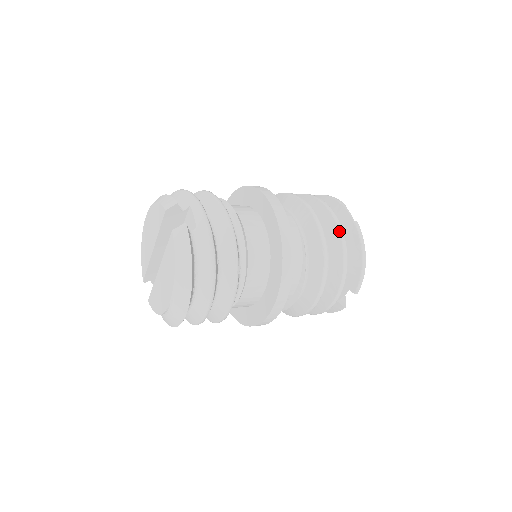
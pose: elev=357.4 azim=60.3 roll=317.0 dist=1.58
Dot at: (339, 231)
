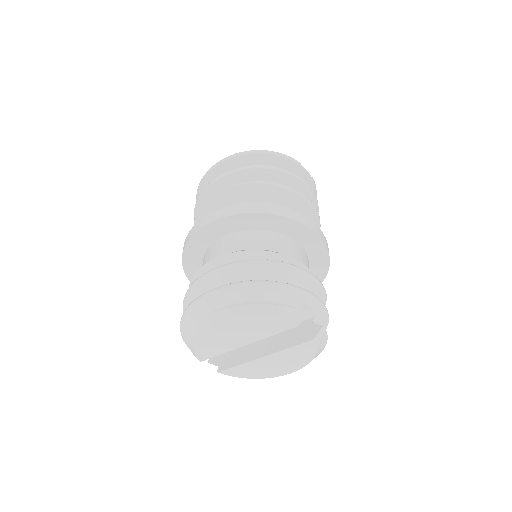
Dot at: occluded
